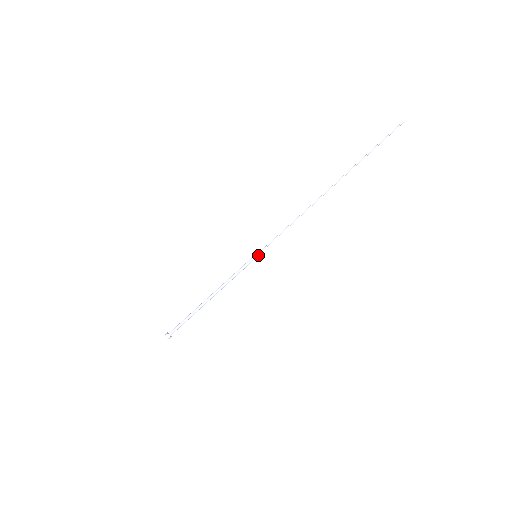
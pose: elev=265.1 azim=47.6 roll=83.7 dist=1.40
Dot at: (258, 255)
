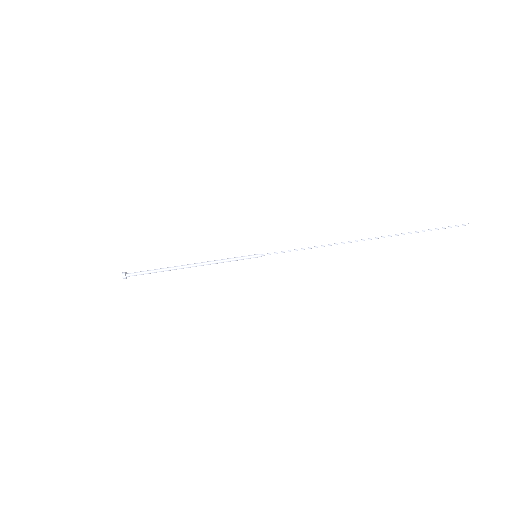
Dot at: occluded
